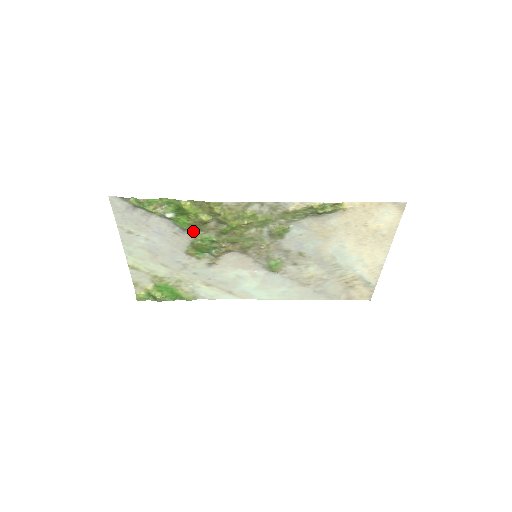
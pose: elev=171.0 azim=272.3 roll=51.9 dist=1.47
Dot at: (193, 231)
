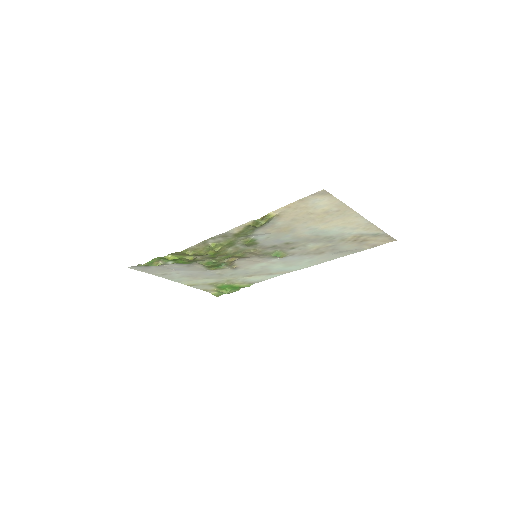
Dot at: (195, 262)
